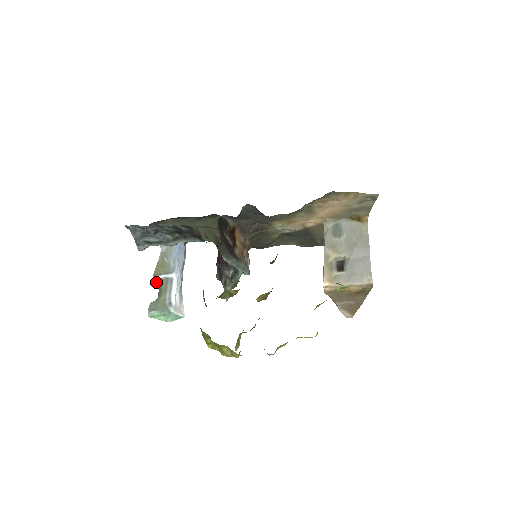
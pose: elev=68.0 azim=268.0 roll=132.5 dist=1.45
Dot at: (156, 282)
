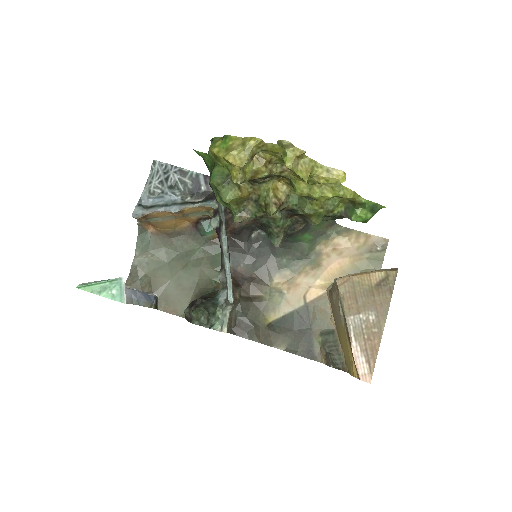
Dot at: occluded
